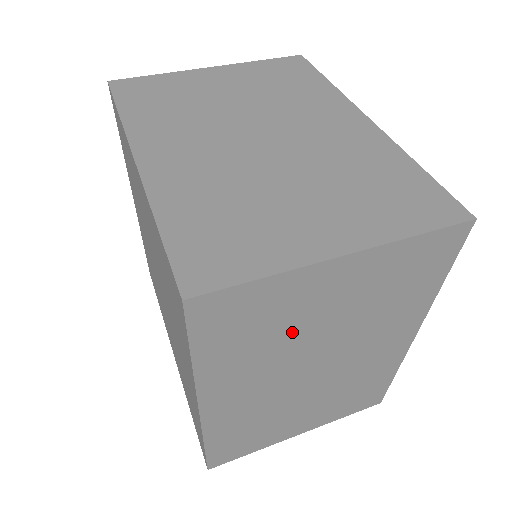
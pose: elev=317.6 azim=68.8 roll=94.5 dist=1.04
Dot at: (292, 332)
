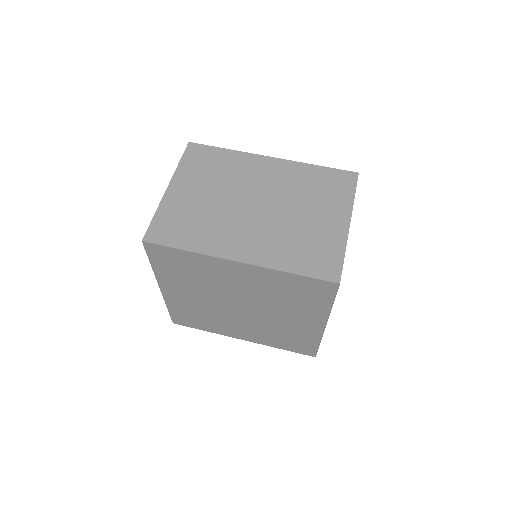
Dot at: occluded
